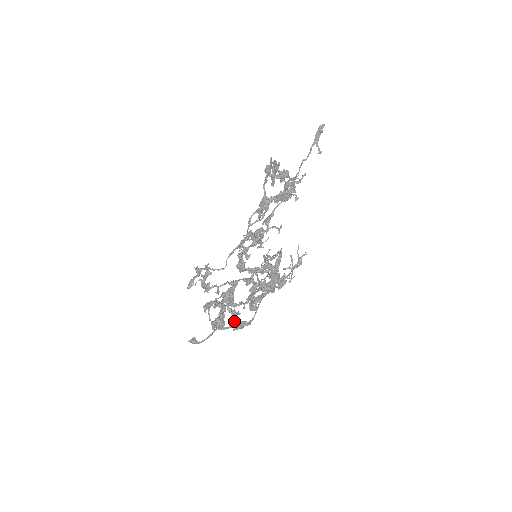
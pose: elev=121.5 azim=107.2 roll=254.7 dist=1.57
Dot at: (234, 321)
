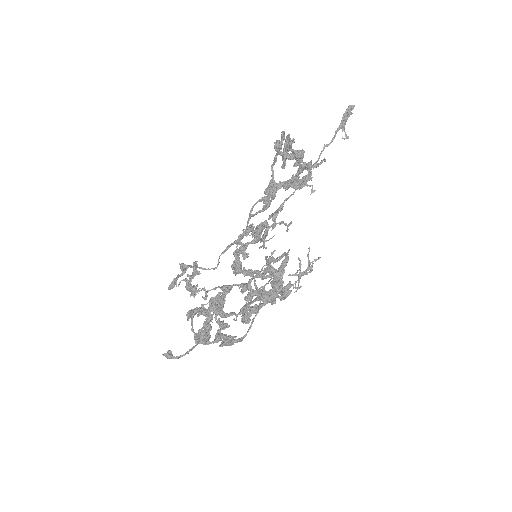
Dot at: (221, 335)
